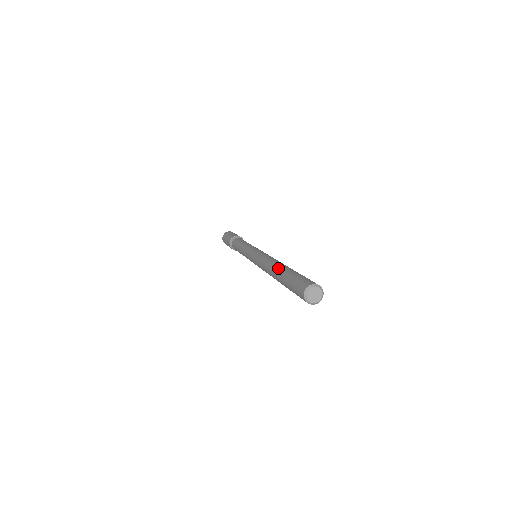
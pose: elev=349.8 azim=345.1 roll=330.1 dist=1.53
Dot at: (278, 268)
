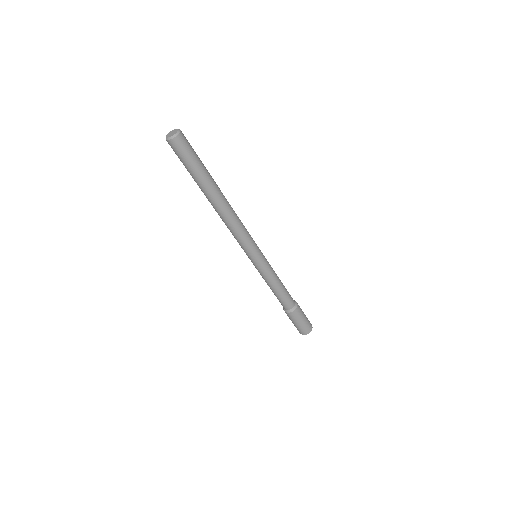
Dot at: occluded
